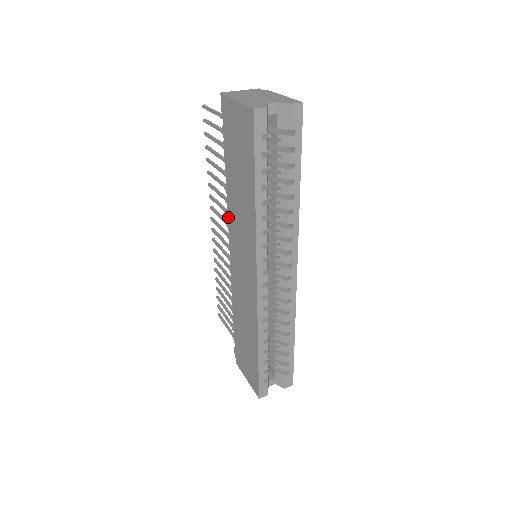
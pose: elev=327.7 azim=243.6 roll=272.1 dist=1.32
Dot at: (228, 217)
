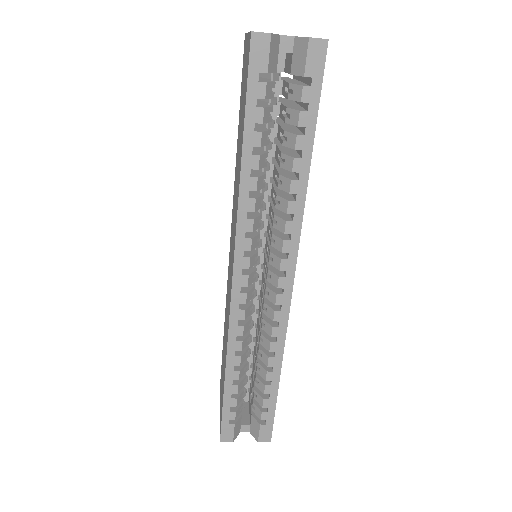
Dot at: occluded
